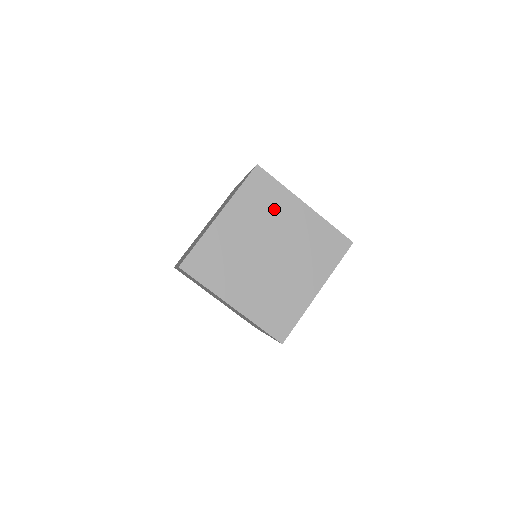
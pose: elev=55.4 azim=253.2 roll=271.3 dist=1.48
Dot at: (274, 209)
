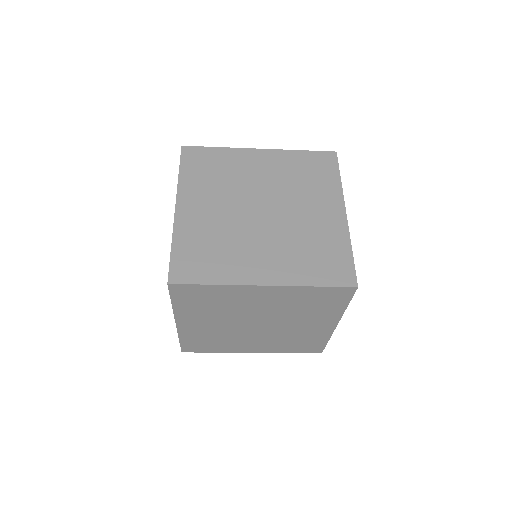
Dot at: (228, 302)
